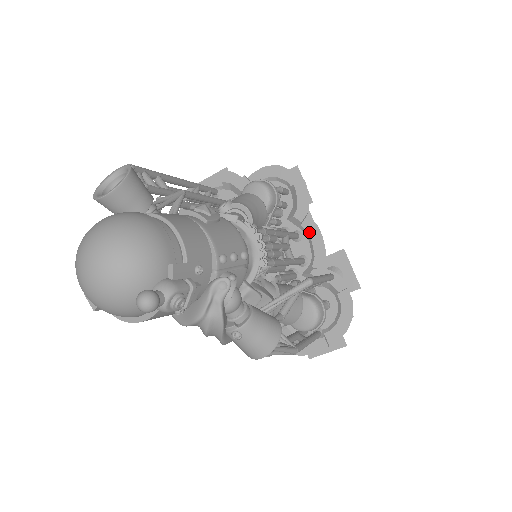
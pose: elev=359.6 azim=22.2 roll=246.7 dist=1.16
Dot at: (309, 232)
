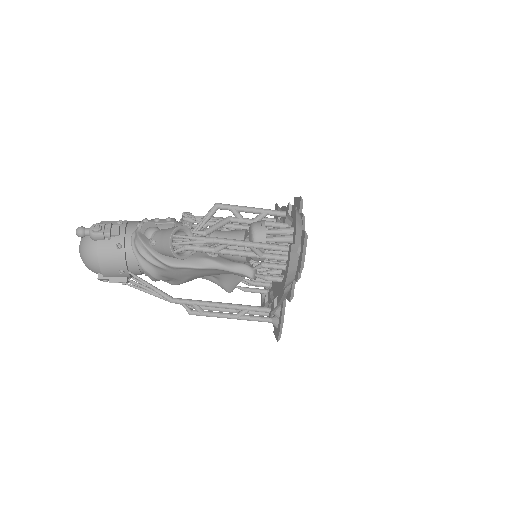
Dot at: (282, 217)
